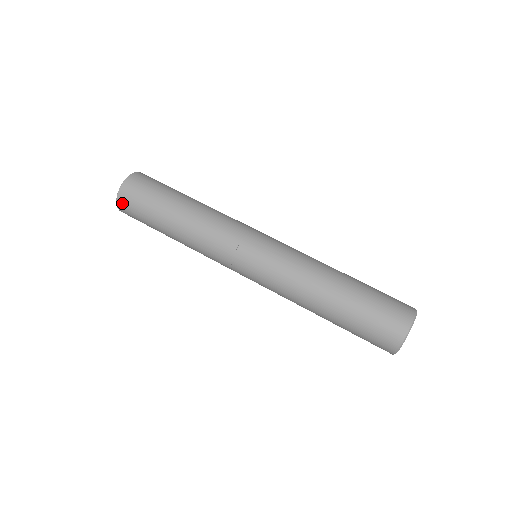
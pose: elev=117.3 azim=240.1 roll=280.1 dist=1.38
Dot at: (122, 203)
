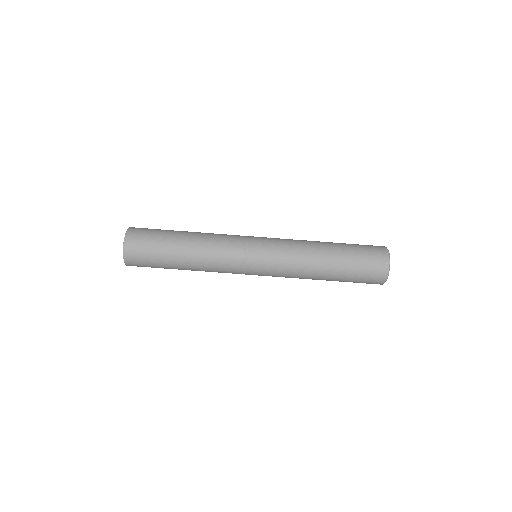
Dot at: (130, 256)
